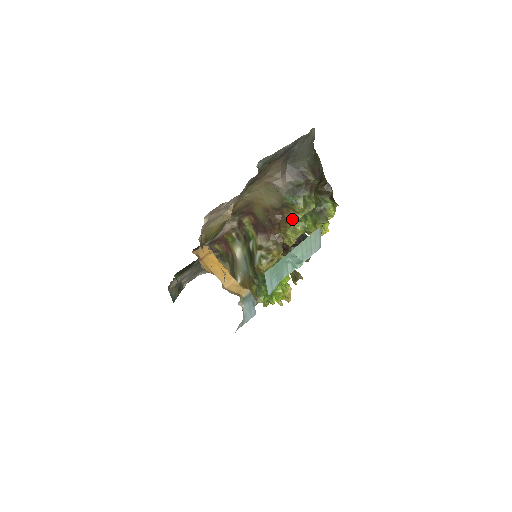
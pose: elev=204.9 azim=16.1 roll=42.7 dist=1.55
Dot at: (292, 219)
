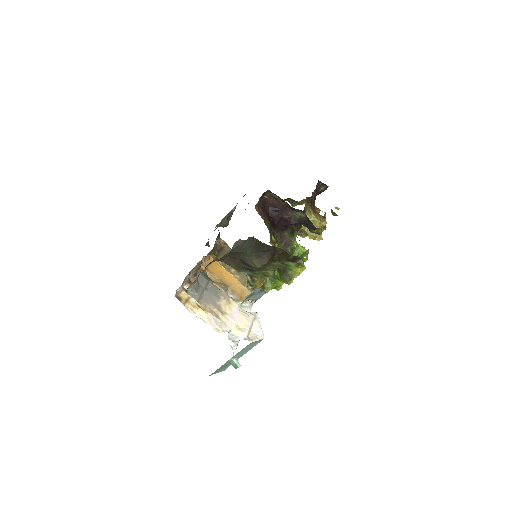
Dot at: occluded
